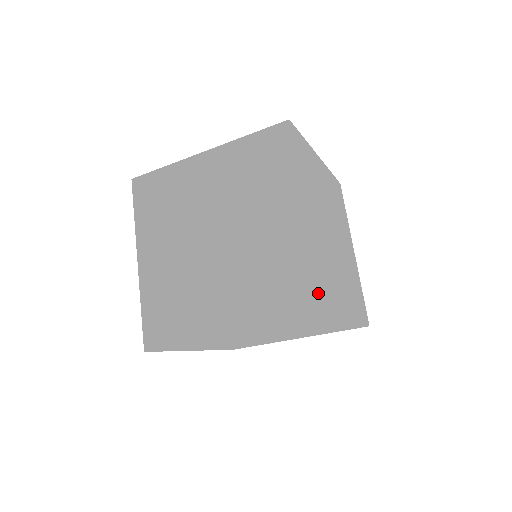
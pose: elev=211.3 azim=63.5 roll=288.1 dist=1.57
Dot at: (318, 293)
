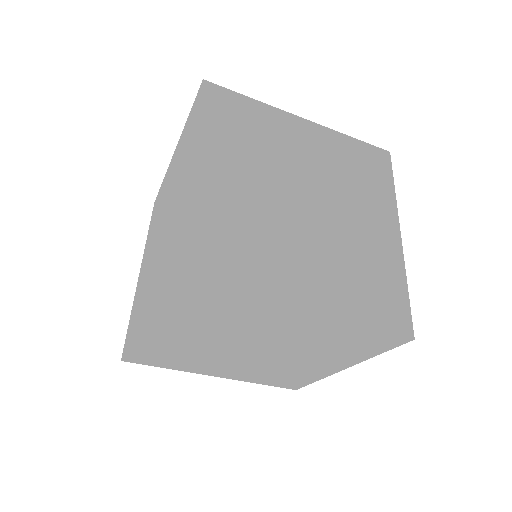
Dot at: (172, 254)
